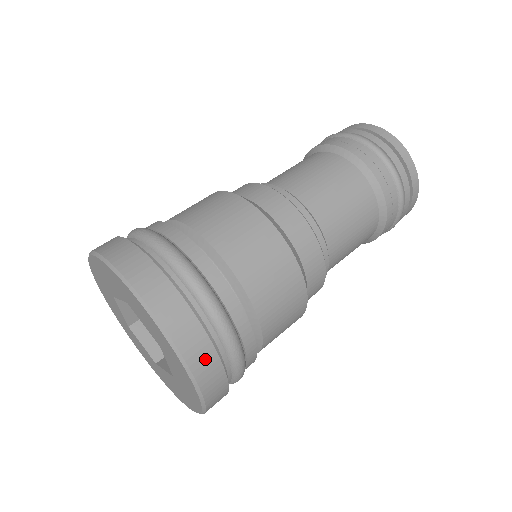
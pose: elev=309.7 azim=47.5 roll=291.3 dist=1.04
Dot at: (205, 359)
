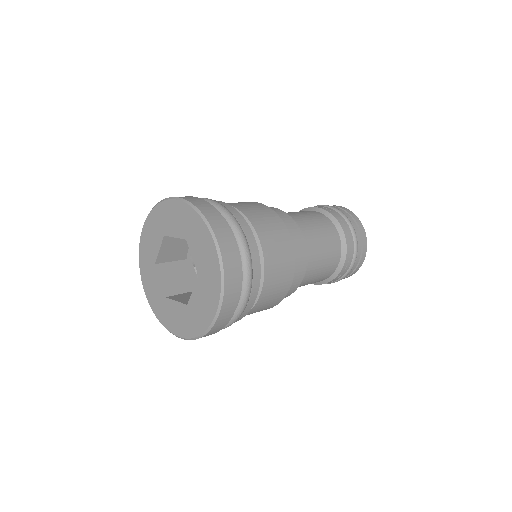
Dot at: (233, 291)
